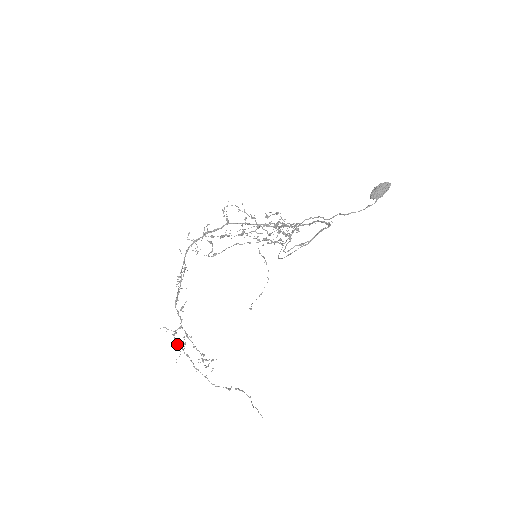
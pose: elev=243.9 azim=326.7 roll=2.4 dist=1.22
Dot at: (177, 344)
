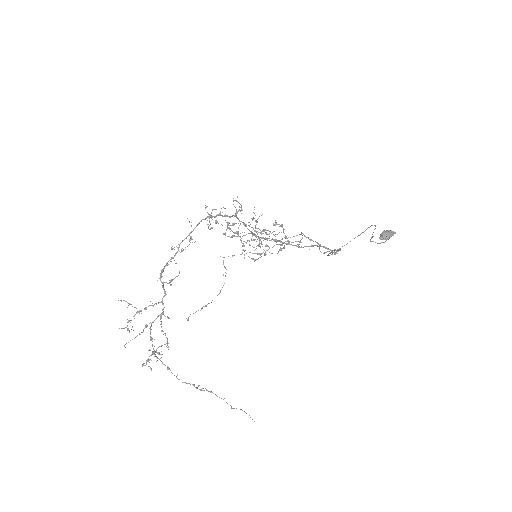
Dot at: (125, 327)
